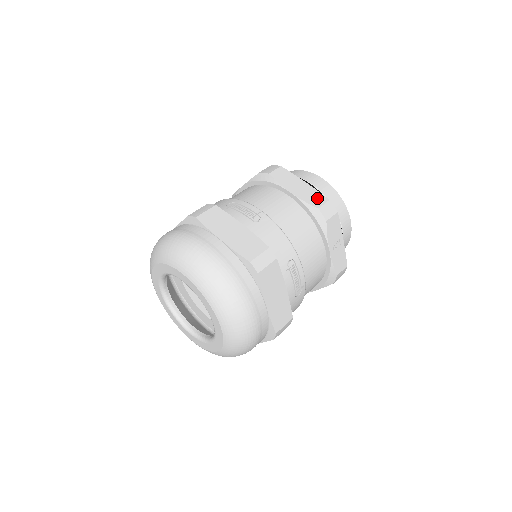
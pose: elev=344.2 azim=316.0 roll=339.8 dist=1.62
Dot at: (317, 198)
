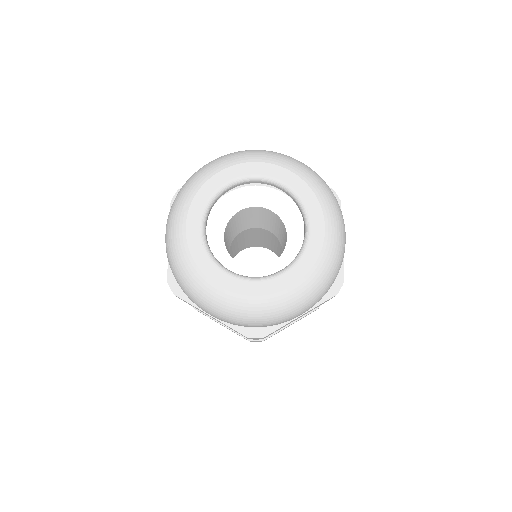
Dot at: occluded
